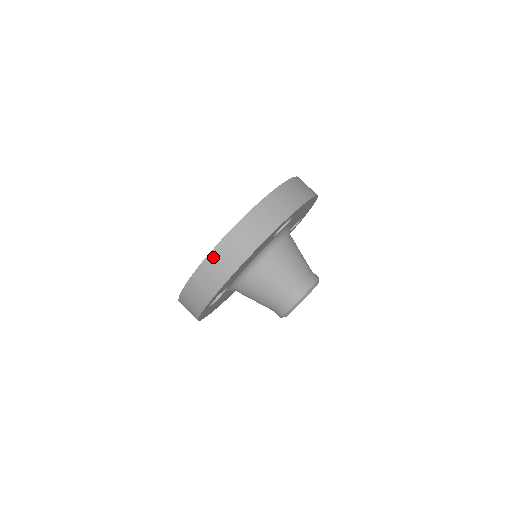
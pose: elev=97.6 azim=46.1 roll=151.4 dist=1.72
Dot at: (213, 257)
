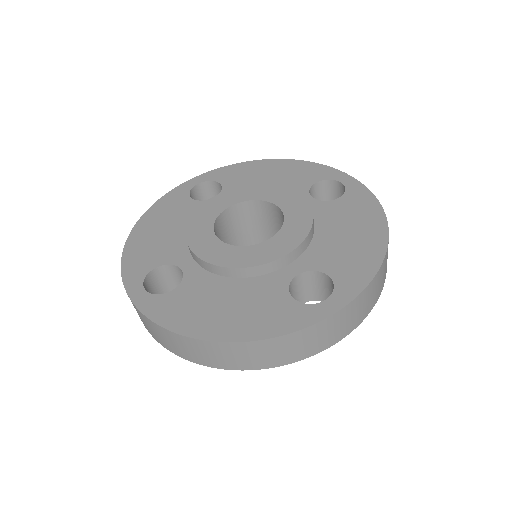
Dot at: (200, 344)
